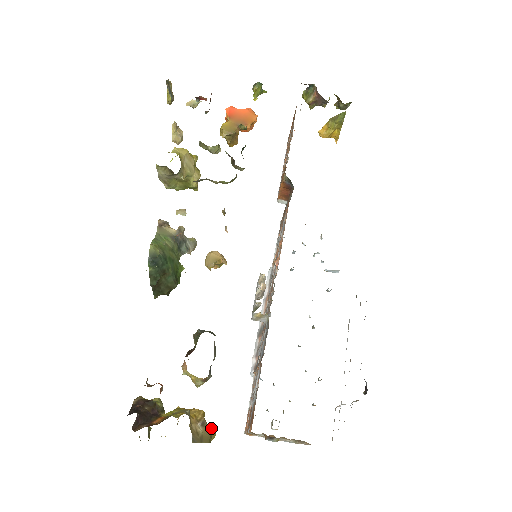
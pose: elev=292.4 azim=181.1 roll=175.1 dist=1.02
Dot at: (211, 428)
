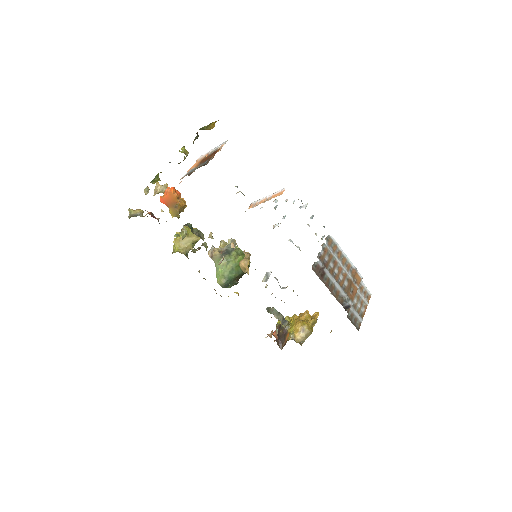
Dot at: (309, 325)
